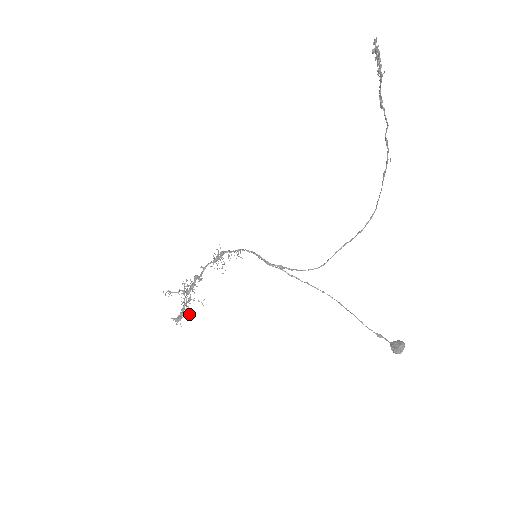
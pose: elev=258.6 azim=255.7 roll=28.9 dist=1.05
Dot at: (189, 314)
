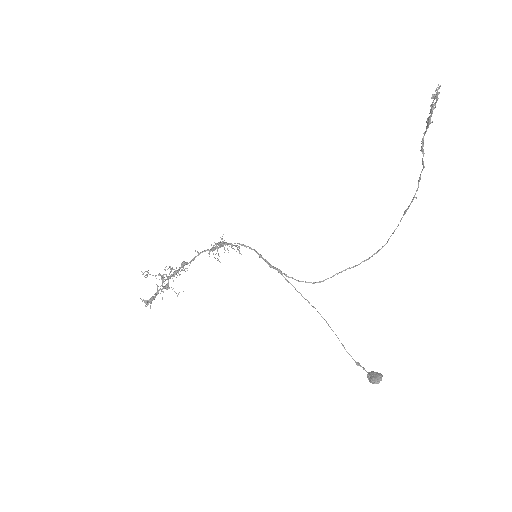
Dot at: (162, 299)
